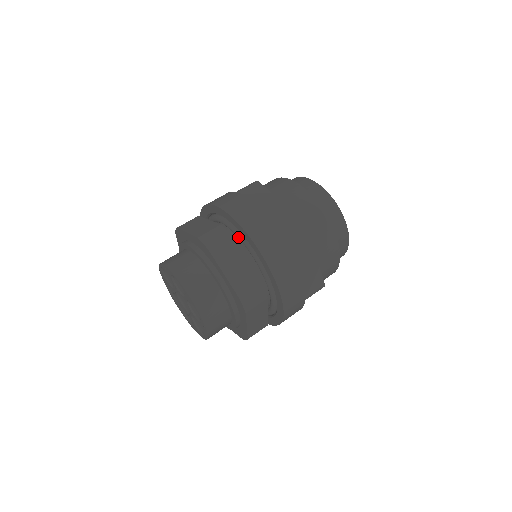
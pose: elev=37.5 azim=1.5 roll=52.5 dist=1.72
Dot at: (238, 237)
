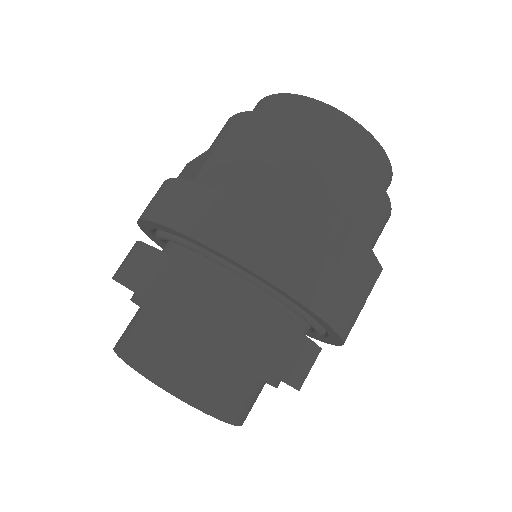
Dot at: (163, 239)
